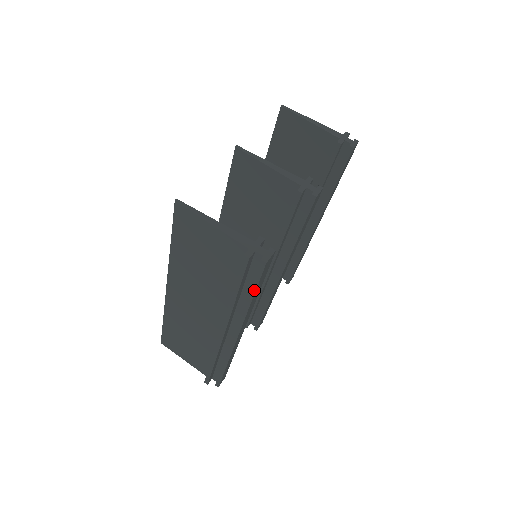
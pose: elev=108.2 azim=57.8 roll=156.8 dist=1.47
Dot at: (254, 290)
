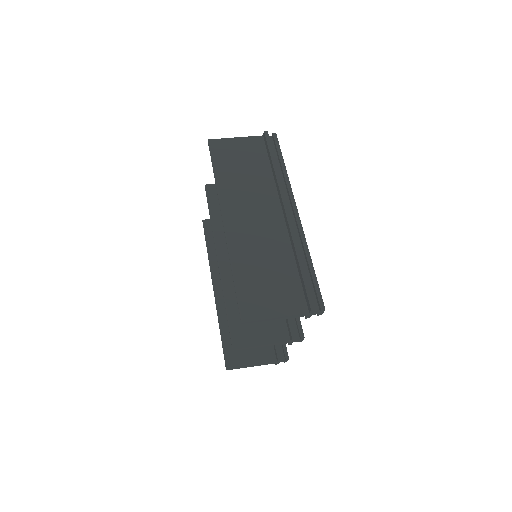
Dot at: (281, 156)
